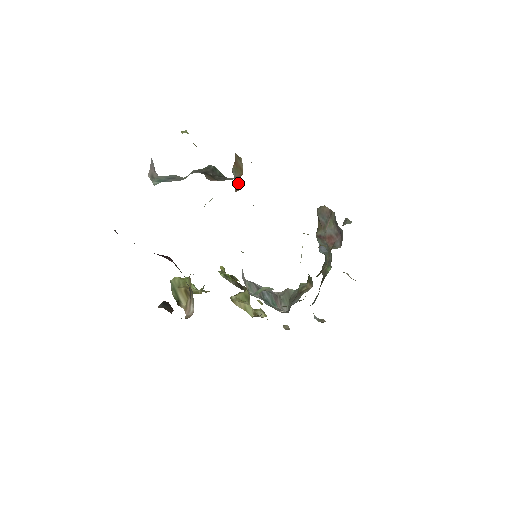
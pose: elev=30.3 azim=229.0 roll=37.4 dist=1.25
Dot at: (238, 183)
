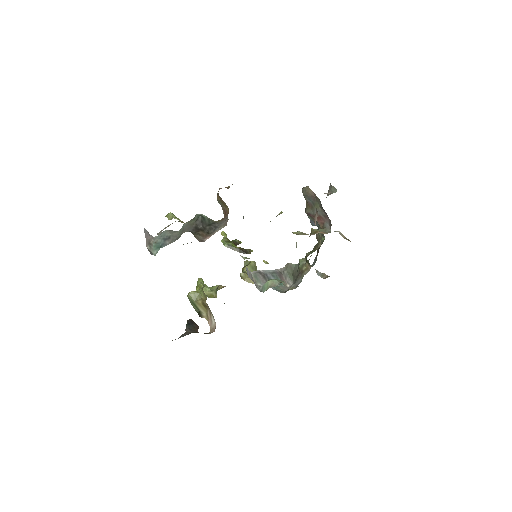
Dot at: occluded
